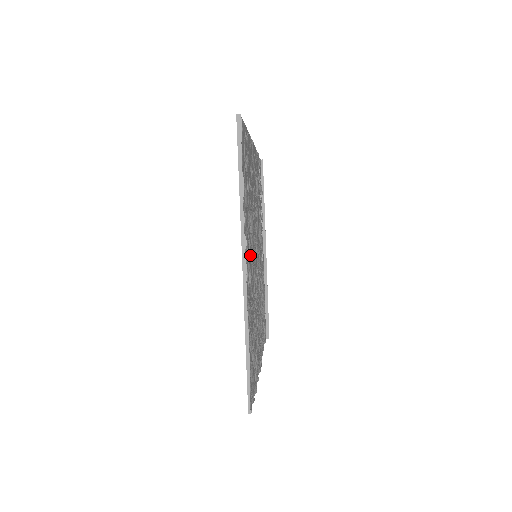
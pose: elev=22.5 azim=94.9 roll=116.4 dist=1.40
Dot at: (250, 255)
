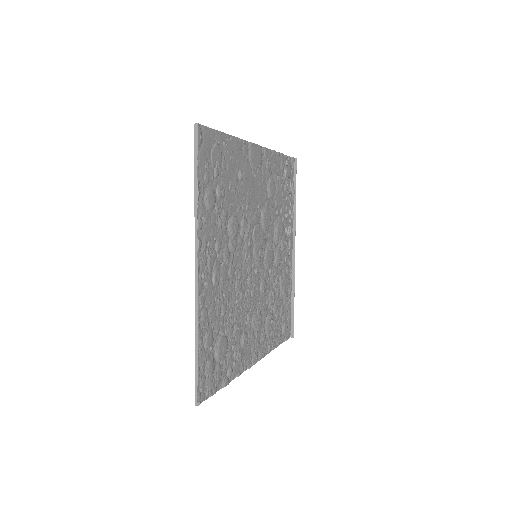
Dot at: (221, 256)
